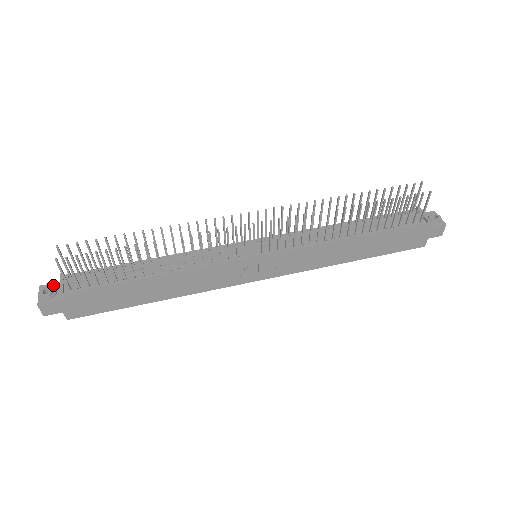
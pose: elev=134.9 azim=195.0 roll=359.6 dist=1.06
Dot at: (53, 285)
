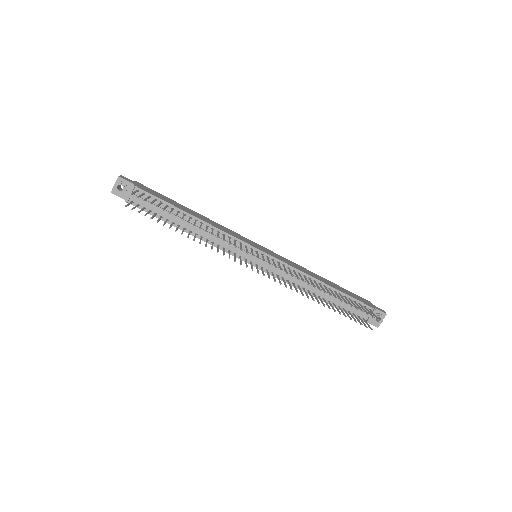
Dot at: (126, 183)
